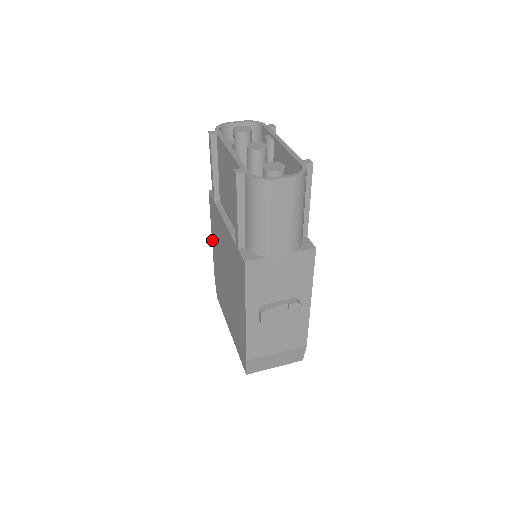
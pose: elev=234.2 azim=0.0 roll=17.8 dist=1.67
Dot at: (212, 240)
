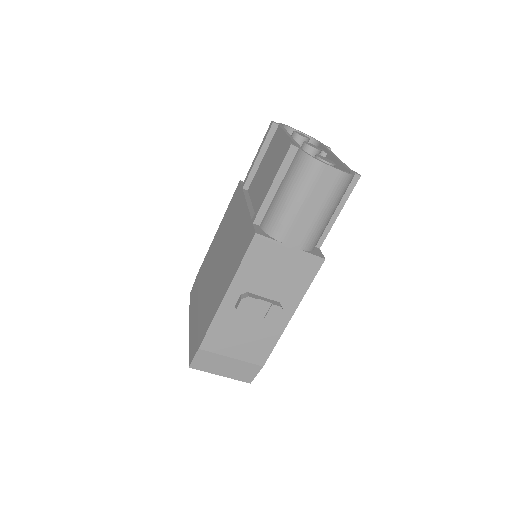
Dot at: (217, 231)
